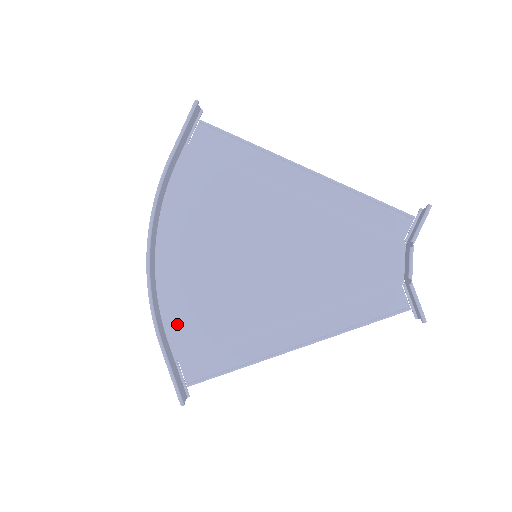
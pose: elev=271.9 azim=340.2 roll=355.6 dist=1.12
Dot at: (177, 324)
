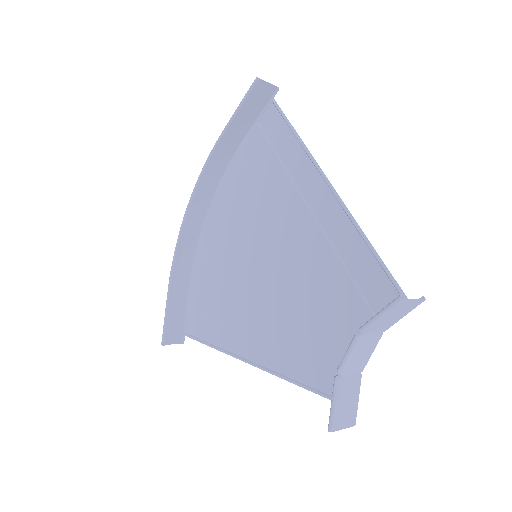
Dot at: (197, 282)
